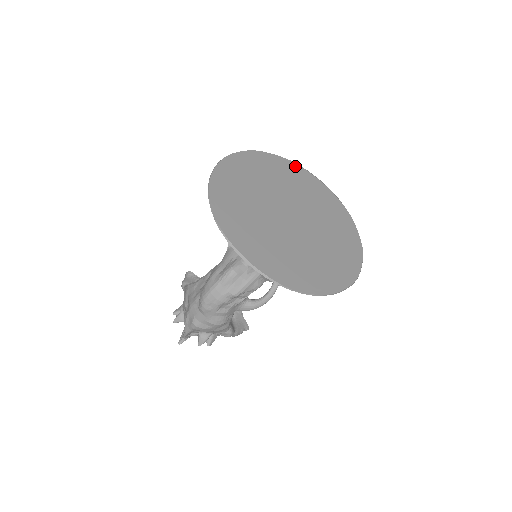
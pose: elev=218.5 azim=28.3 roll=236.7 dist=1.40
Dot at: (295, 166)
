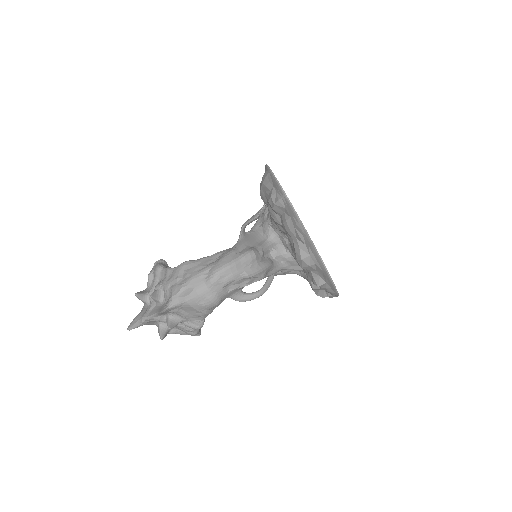
Dot at: occluded
